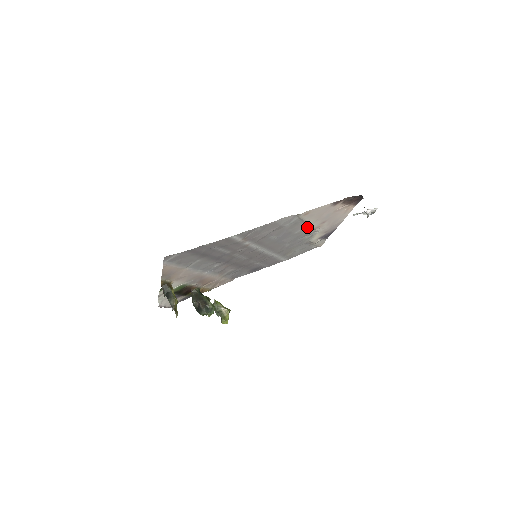
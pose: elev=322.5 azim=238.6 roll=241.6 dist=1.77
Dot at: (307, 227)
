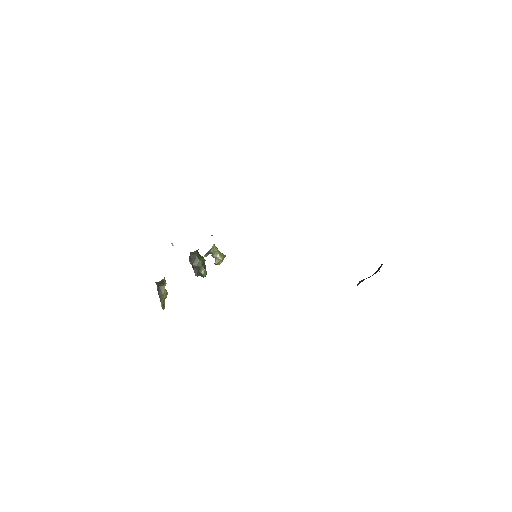
Dot at: occluded
